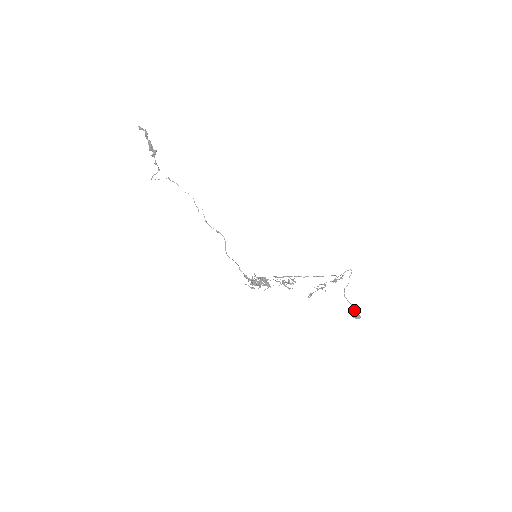
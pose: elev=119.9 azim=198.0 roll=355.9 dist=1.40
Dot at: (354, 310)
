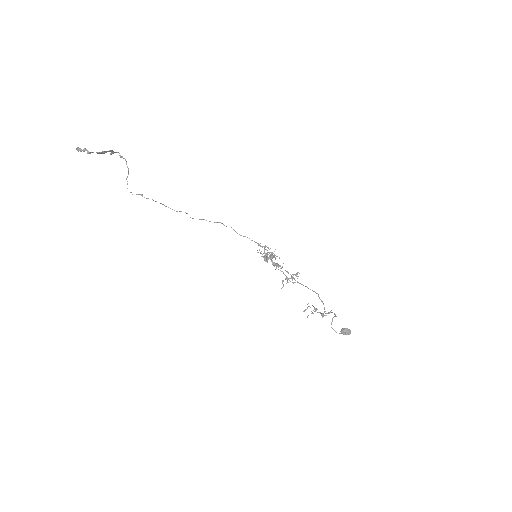
Dot at: (345, 329)
